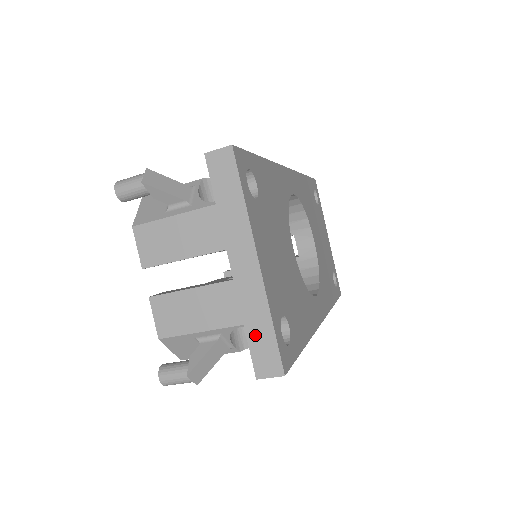
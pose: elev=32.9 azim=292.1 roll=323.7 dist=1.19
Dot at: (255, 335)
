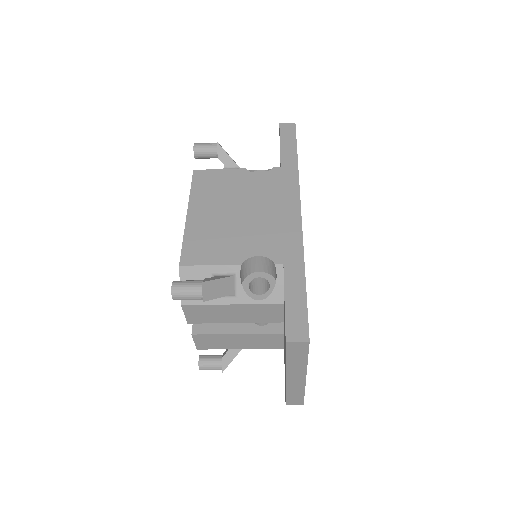
Dot at: (291, 395)
